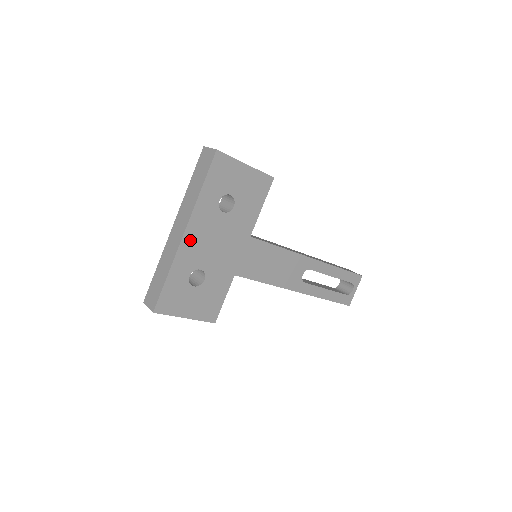
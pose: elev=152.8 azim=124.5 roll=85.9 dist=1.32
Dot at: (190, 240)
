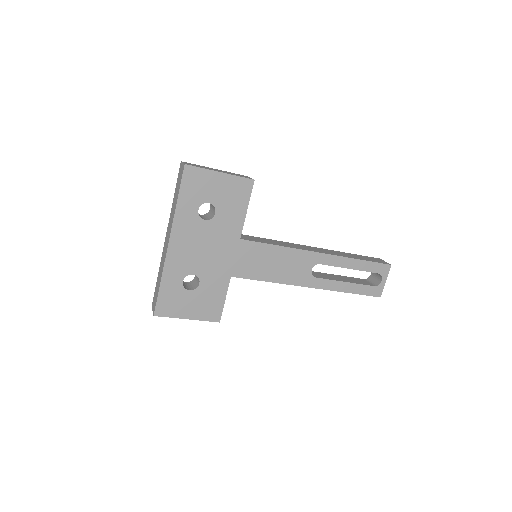
Dot at: (176, 249)
